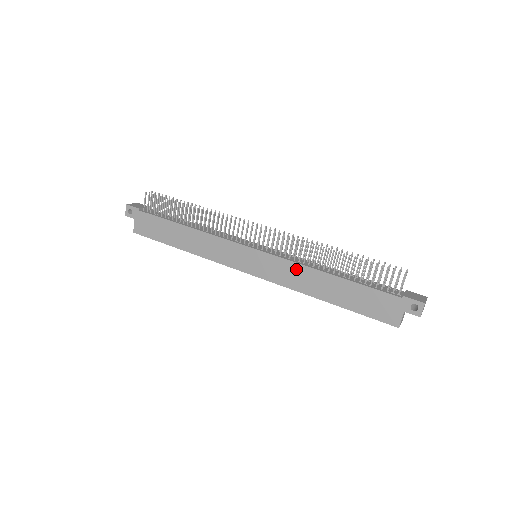
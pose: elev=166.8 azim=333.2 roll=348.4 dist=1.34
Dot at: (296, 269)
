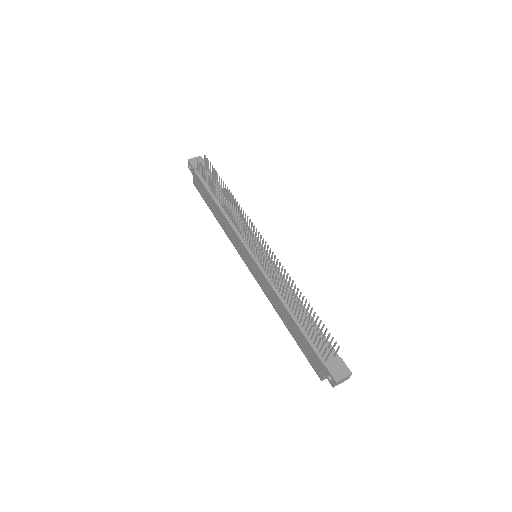
Dot at: (270, 289)
